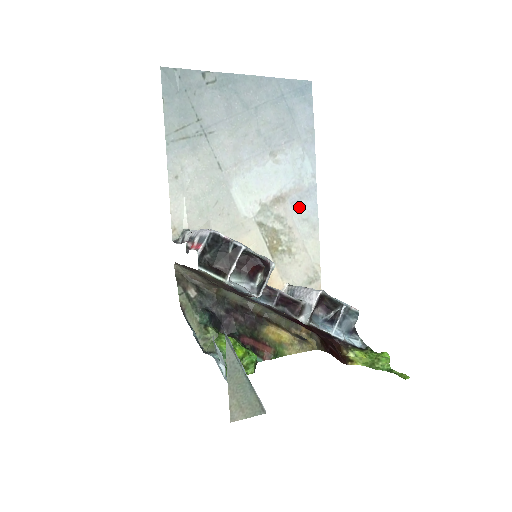
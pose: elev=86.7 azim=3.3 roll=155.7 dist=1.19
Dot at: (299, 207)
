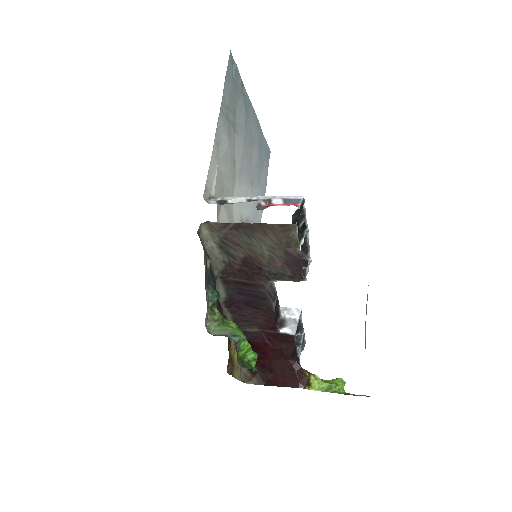
Dot at: occluded
